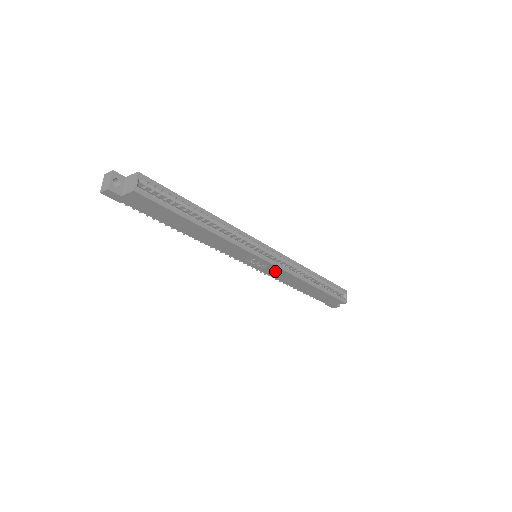
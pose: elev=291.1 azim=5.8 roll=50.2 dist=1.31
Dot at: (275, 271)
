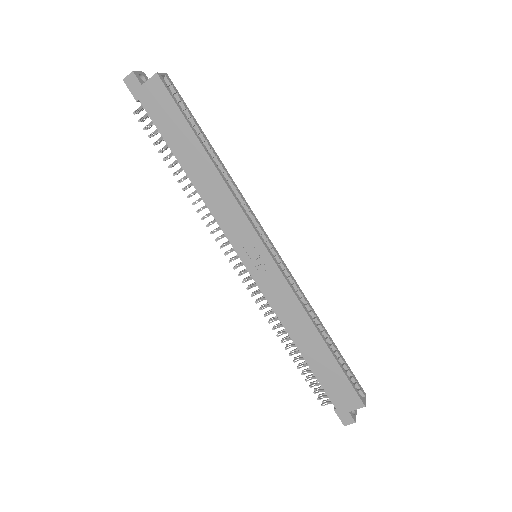
Dot at: (275, 284)
